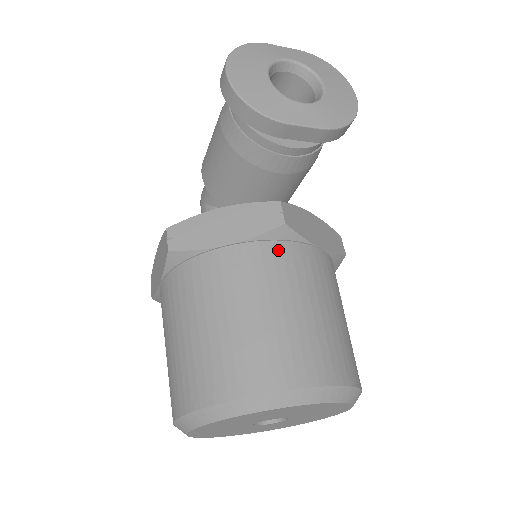
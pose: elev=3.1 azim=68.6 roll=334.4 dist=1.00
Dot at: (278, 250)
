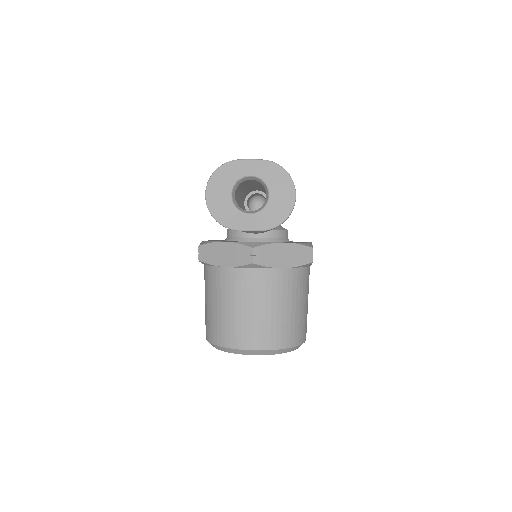
Dot at: (251, 274)
